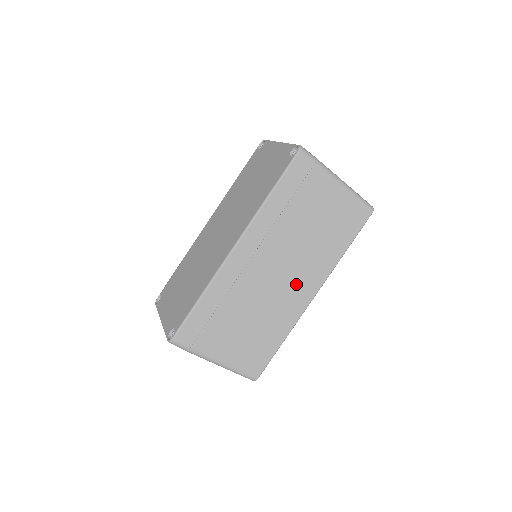
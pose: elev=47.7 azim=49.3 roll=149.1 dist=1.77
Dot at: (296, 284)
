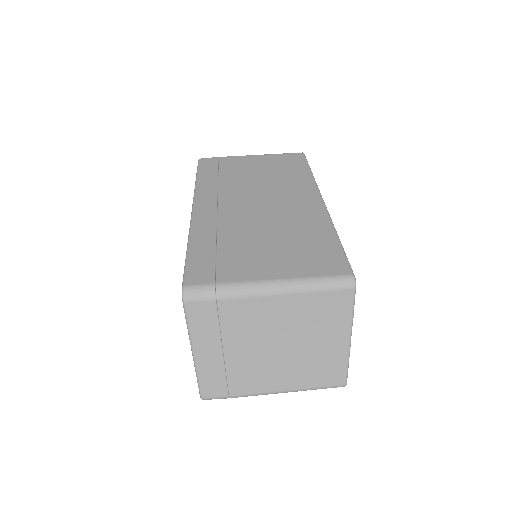
Dot at: (289, 201)
